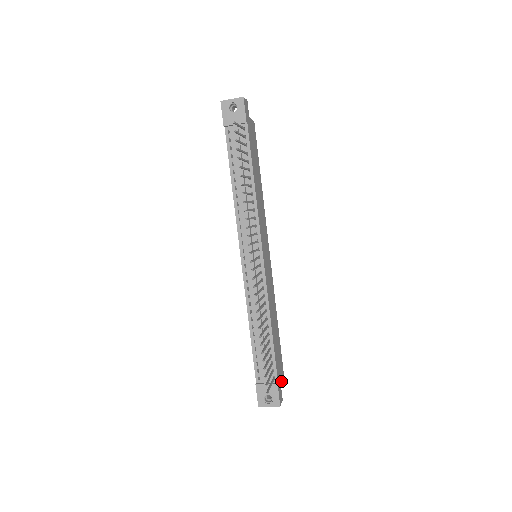
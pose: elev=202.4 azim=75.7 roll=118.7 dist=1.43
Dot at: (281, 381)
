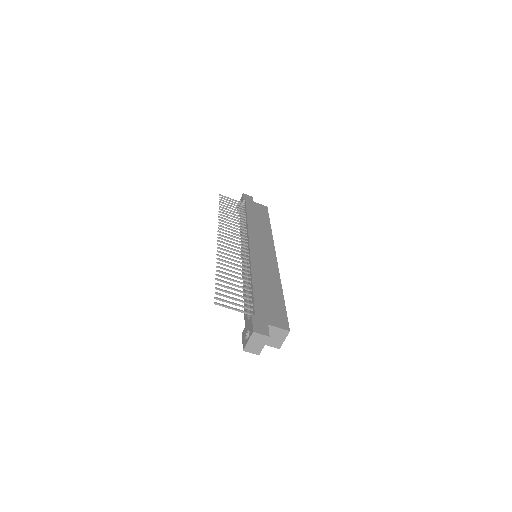
Dot at: (273, 325)
